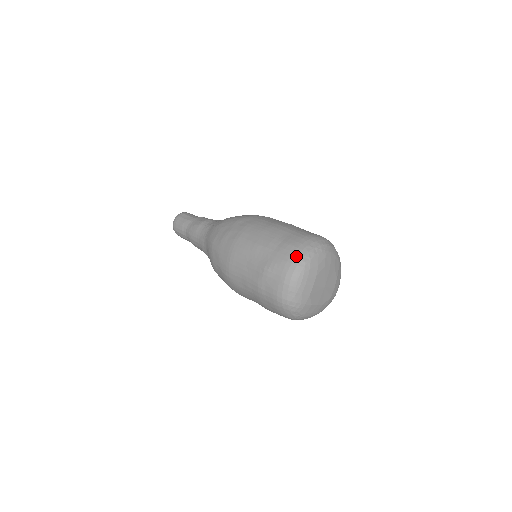
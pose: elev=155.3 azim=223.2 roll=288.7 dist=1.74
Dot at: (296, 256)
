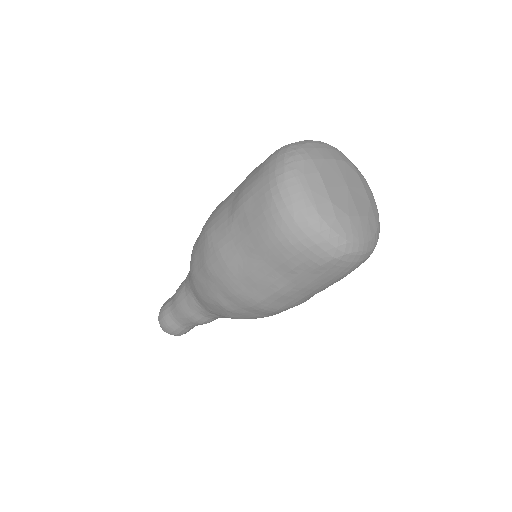
Dot at: occluded
